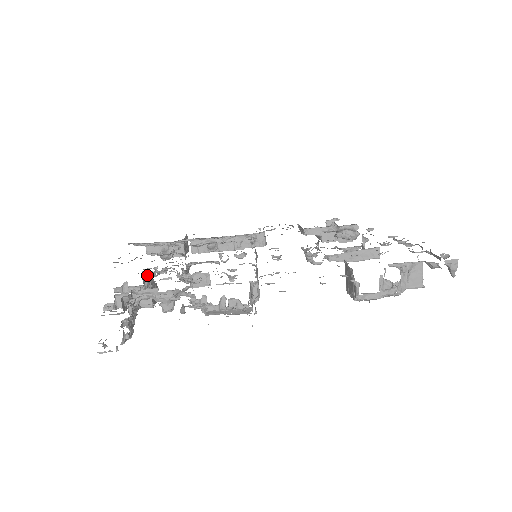
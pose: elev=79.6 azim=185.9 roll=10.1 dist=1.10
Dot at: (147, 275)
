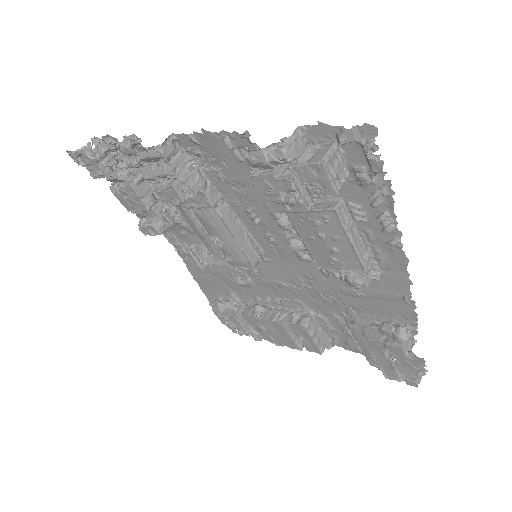
Dot at: (159, 202)
